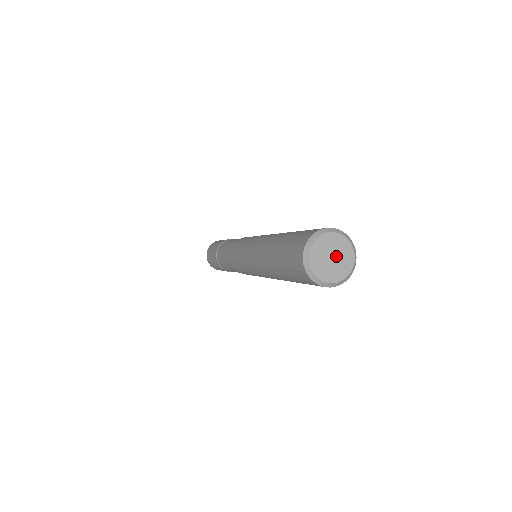
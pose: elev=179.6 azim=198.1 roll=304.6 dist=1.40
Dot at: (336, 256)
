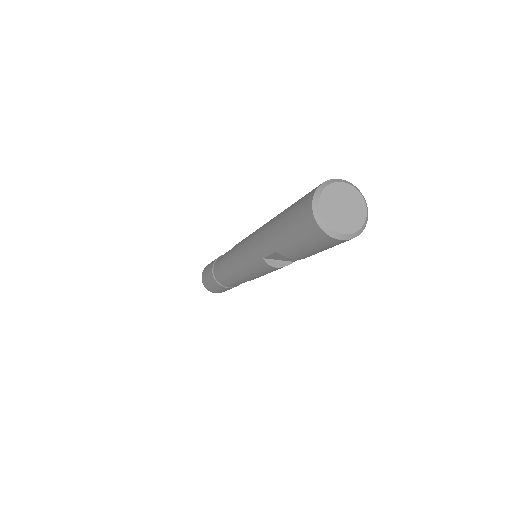
Dot at: (347, 211)
